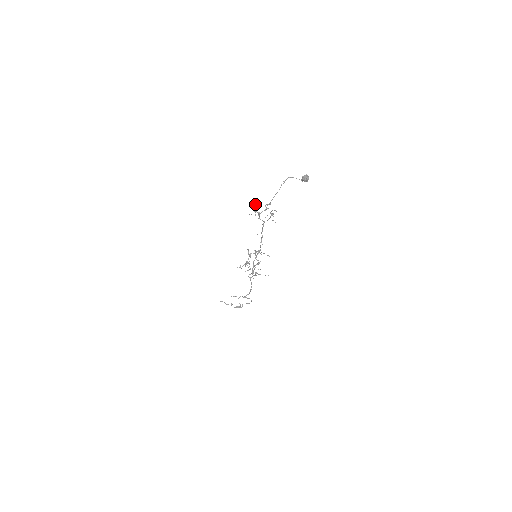
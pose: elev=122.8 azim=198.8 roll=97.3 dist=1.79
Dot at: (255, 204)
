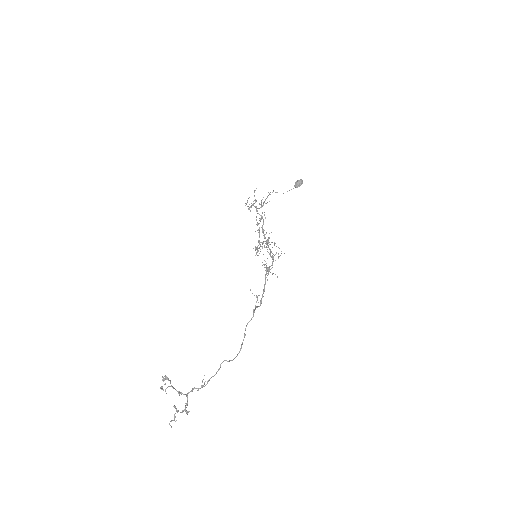
Dot at: (254, 195)
